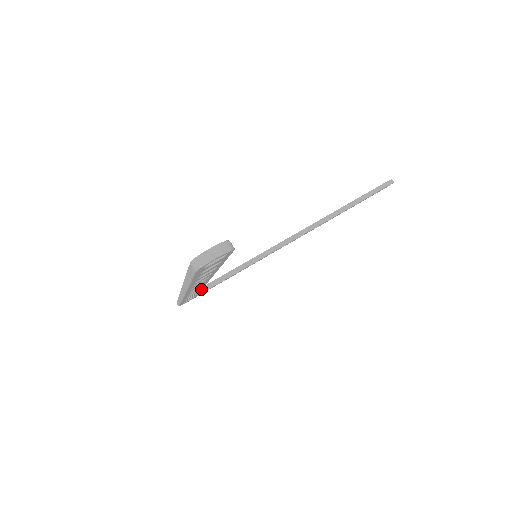
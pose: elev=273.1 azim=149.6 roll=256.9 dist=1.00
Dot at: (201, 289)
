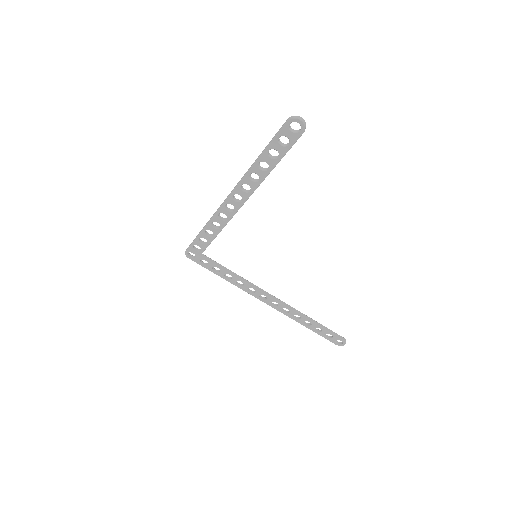
Dot at: (223, 227)
